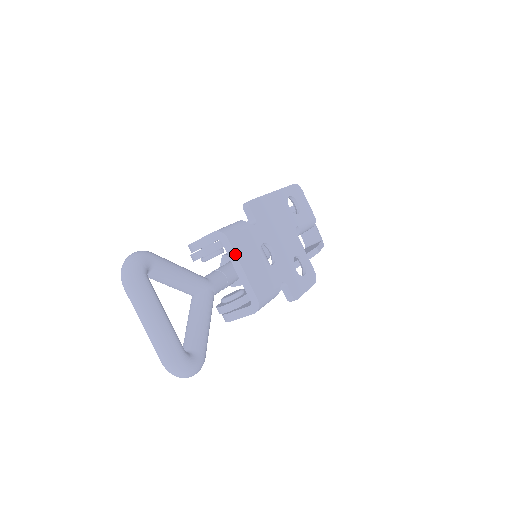
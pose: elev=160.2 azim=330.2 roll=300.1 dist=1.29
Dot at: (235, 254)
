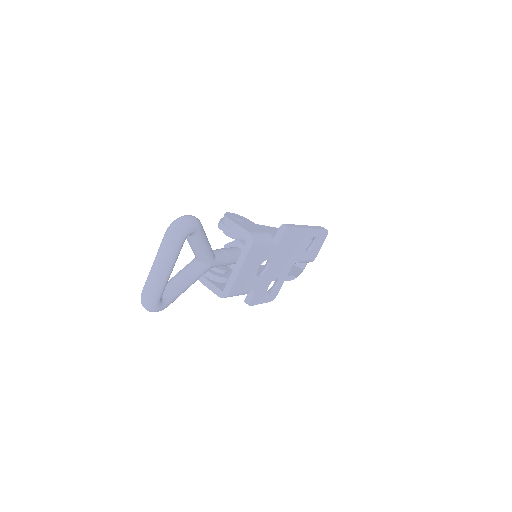
Dot at: (245, 258)
